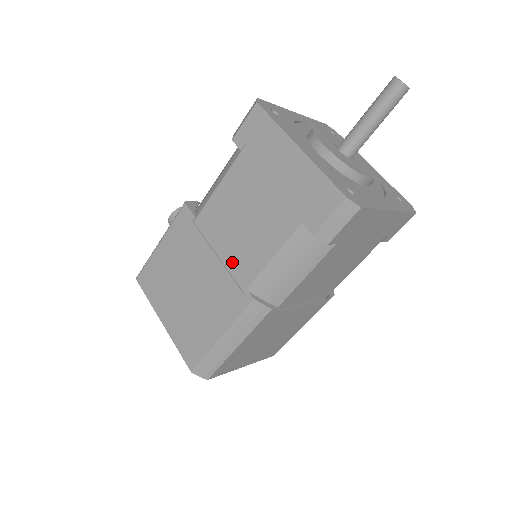
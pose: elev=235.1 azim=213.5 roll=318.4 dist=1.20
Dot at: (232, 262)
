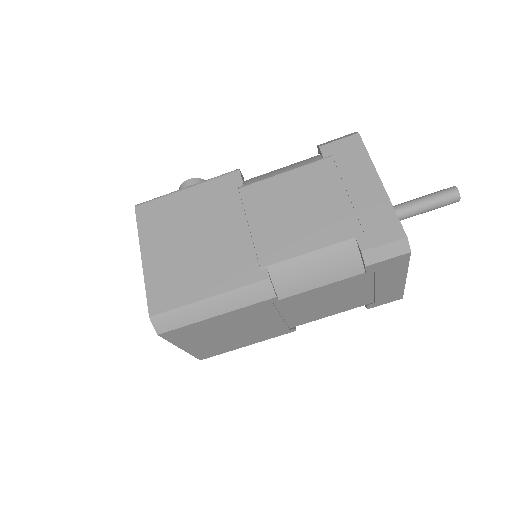
Dot at: (262, 238)
